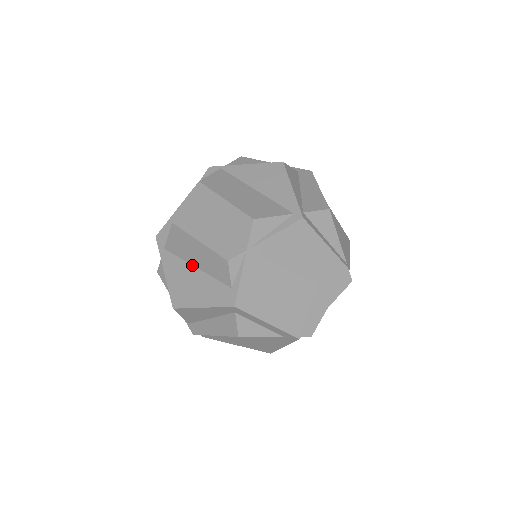
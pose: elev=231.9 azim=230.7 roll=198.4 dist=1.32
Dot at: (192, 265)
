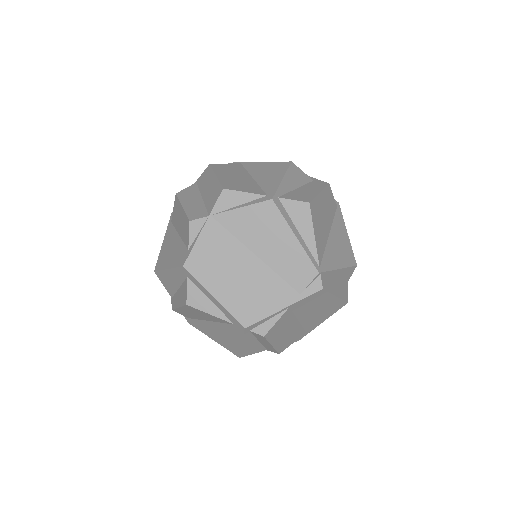
Dot at: (178, 233)
